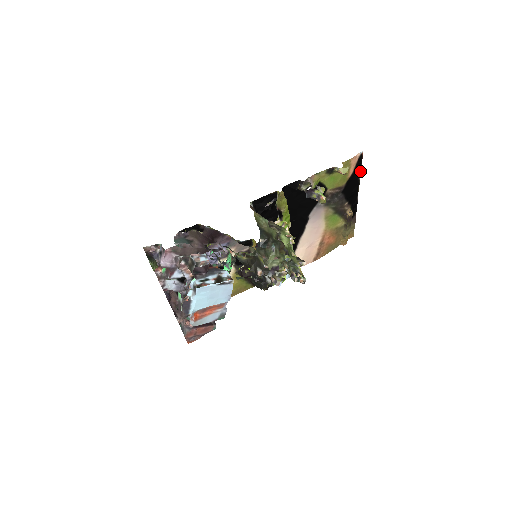
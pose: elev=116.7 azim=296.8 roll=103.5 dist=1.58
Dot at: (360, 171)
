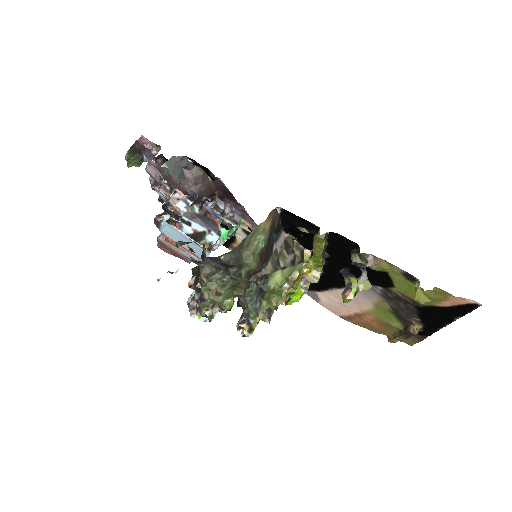
Dot at: (462, 315)
